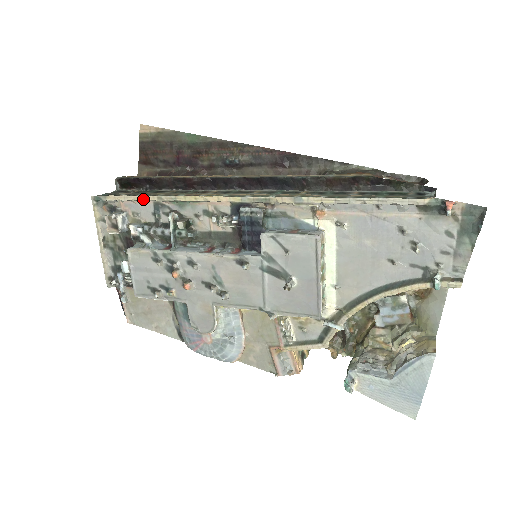
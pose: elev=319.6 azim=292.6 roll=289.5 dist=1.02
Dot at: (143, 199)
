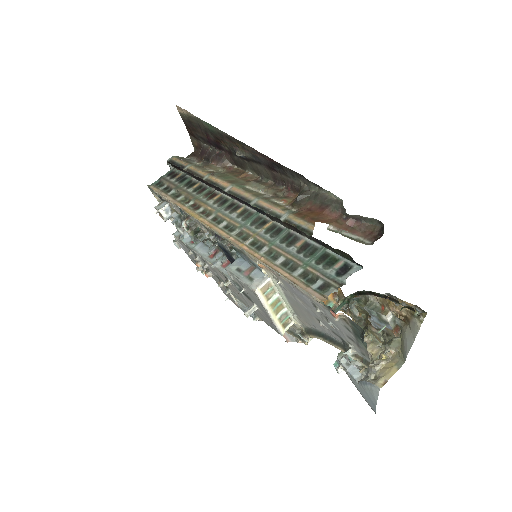
Dot at: occluded
